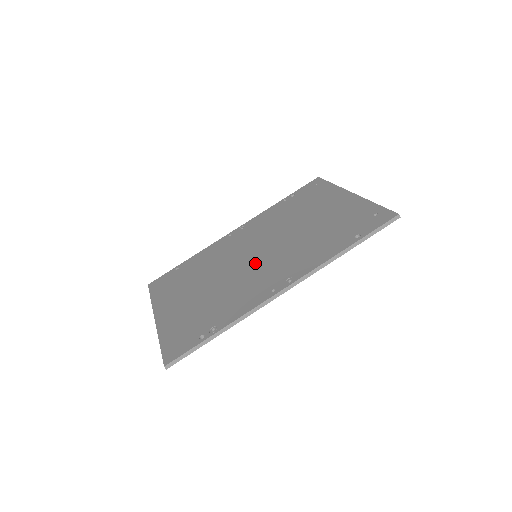
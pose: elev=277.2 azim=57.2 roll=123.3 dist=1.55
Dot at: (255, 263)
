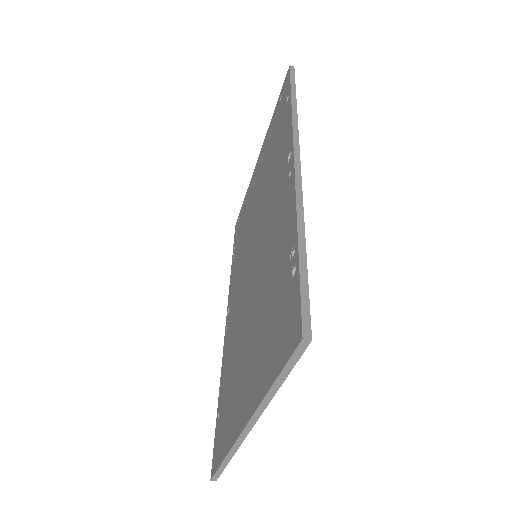
Dot at: (259, 245)
